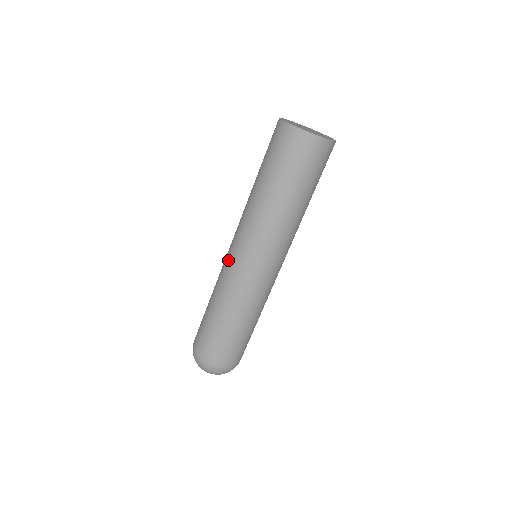
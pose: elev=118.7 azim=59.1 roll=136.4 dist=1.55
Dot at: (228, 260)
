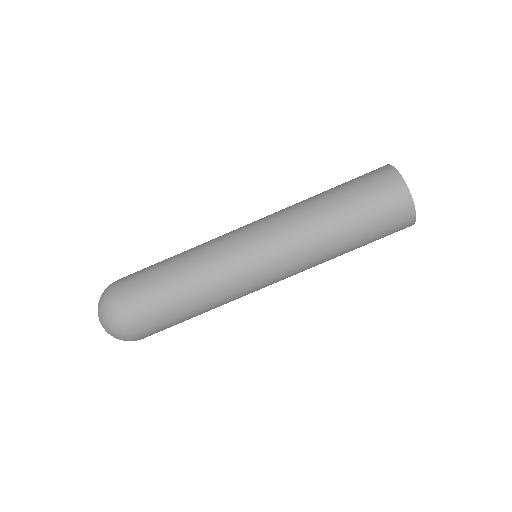
Dot at: occluded
